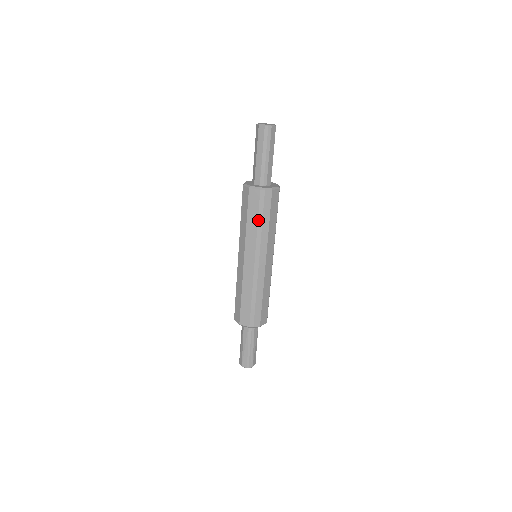
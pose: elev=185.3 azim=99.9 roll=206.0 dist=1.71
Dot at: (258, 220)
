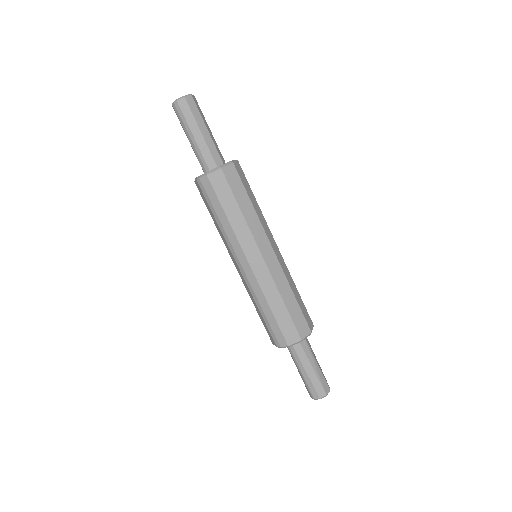
Dot at: (214, 216)
